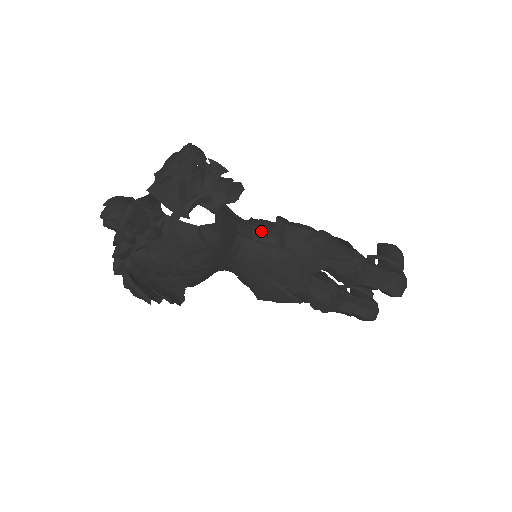
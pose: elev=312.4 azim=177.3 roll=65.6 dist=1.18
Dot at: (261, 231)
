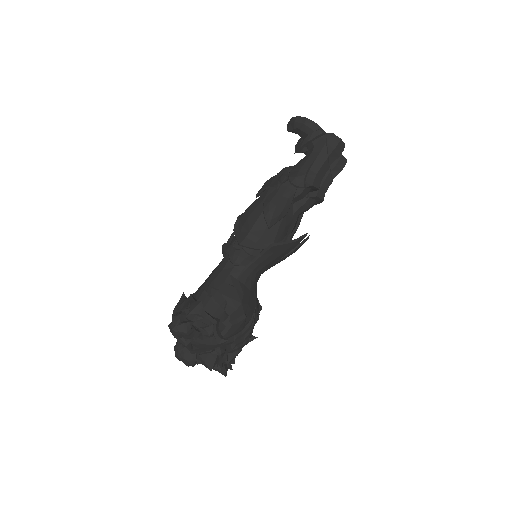
Dot at: (243, 257)
